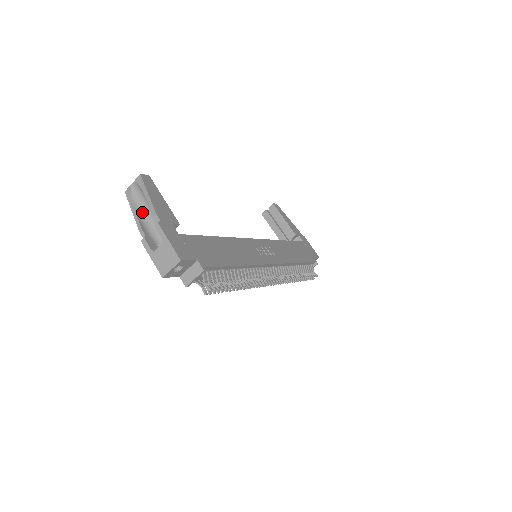
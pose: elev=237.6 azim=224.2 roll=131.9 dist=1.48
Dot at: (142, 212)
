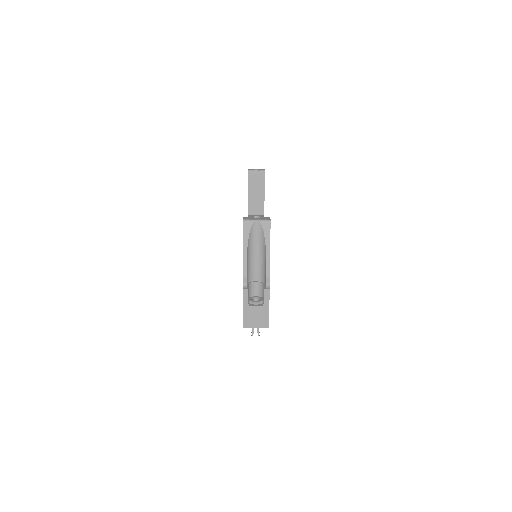
Dot at: (250, 254)
